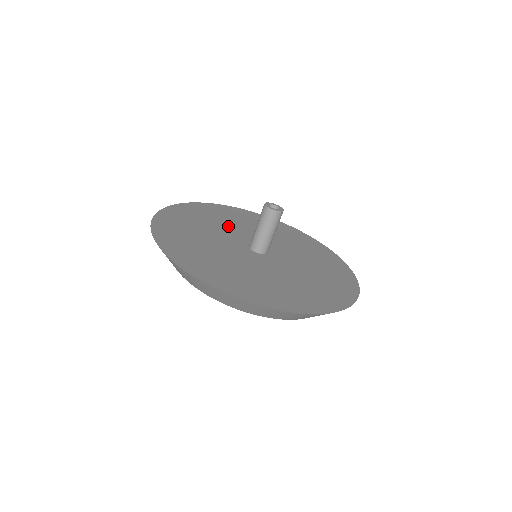
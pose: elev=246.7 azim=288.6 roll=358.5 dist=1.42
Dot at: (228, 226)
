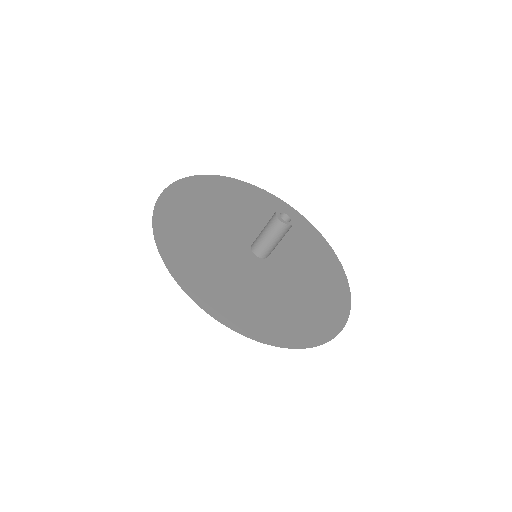
Dot at: (229, 215)
